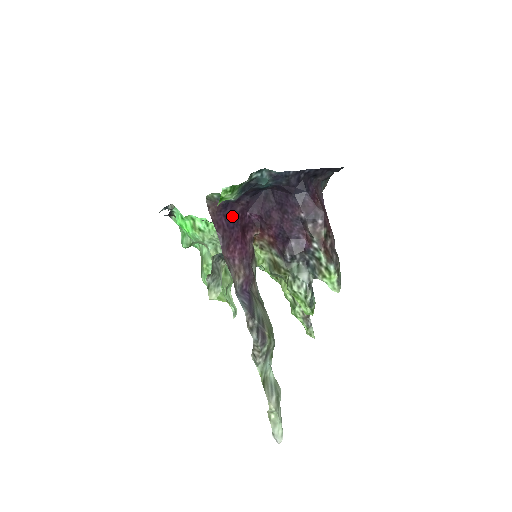
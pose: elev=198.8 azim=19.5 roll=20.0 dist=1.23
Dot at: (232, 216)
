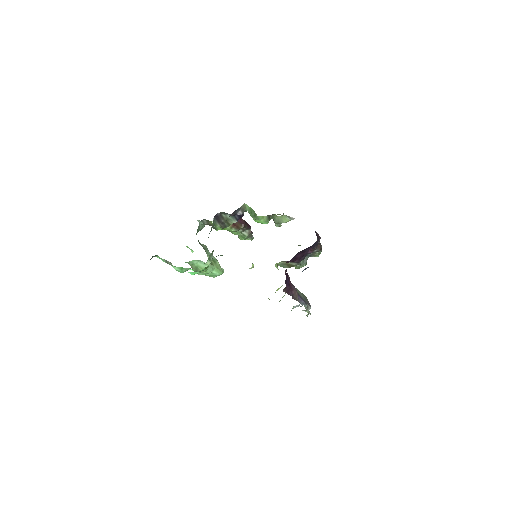
Dot at: (286, 278)
